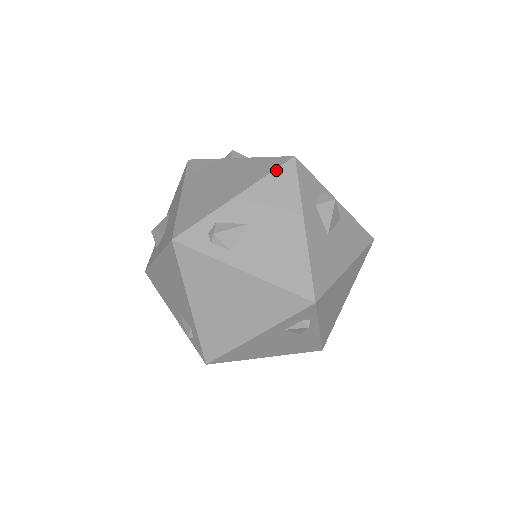
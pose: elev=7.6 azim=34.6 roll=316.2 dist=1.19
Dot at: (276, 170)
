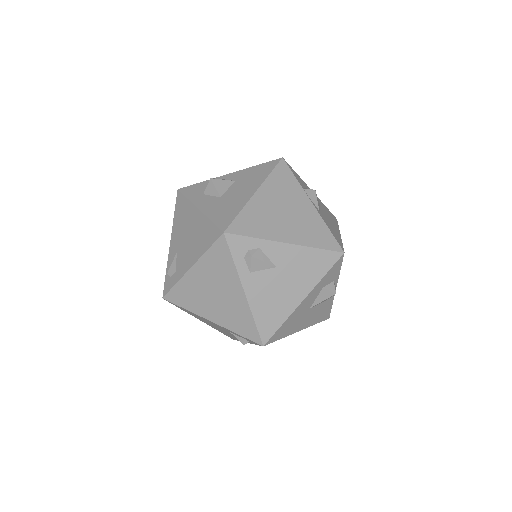
Dot at: (326, 250)
